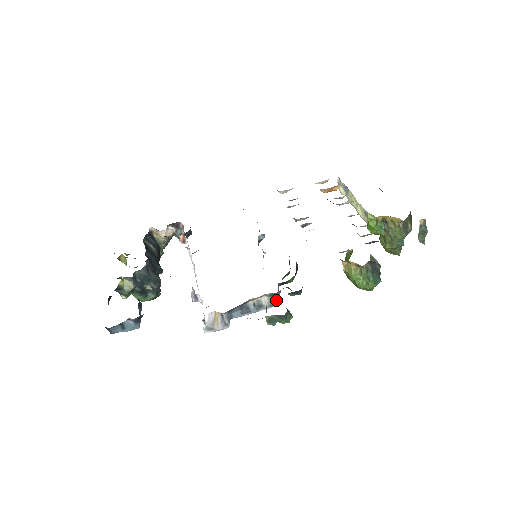
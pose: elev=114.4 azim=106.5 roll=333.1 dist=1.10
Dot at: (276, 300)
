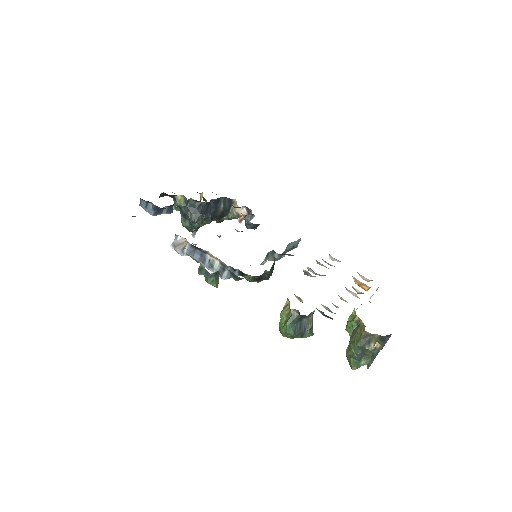
Dot at: (223, 272)
